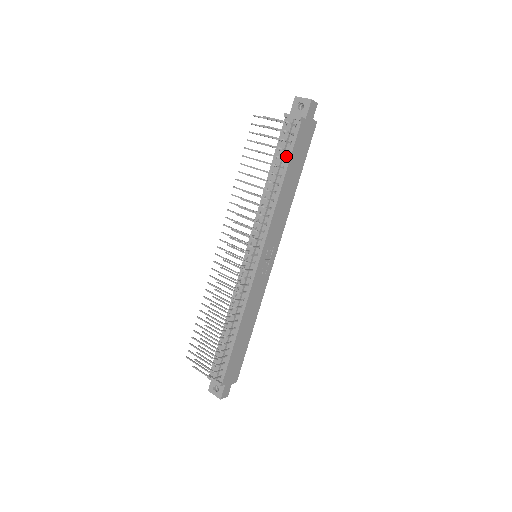
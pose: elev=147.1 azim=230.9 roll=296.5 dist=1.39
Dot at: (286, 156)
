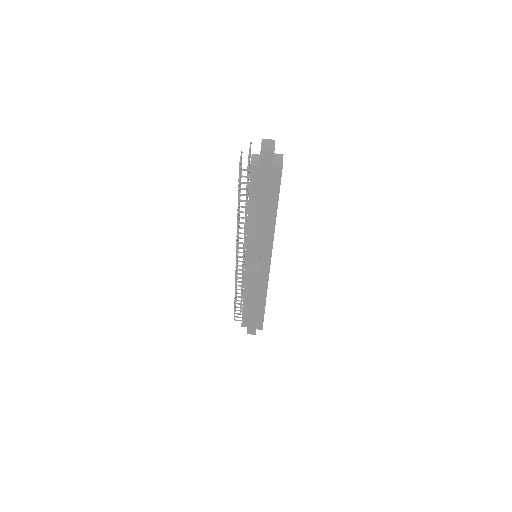
Dot at: (251, 193)
